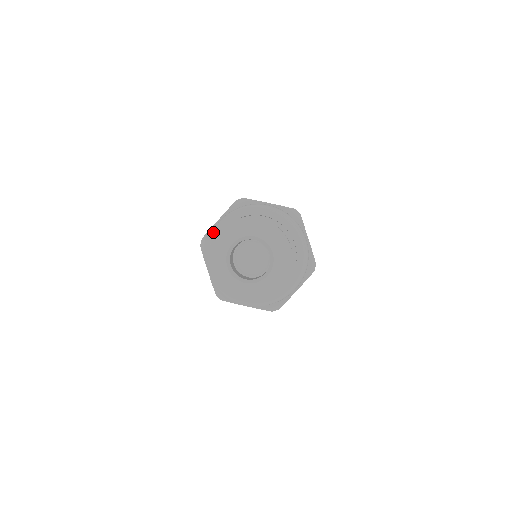
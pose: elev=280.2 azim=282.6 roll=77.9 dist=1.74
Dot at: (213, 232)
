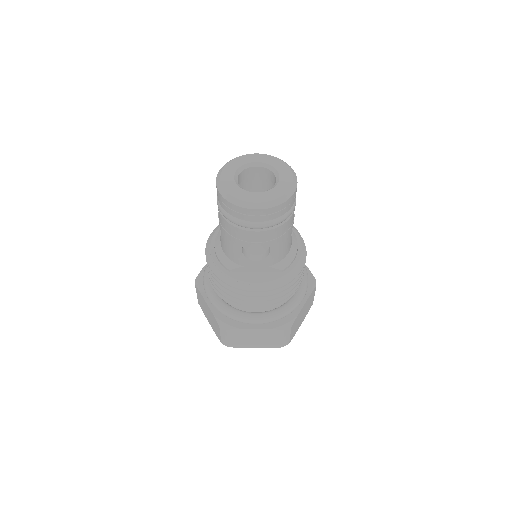
Dot at: (210, 236)
